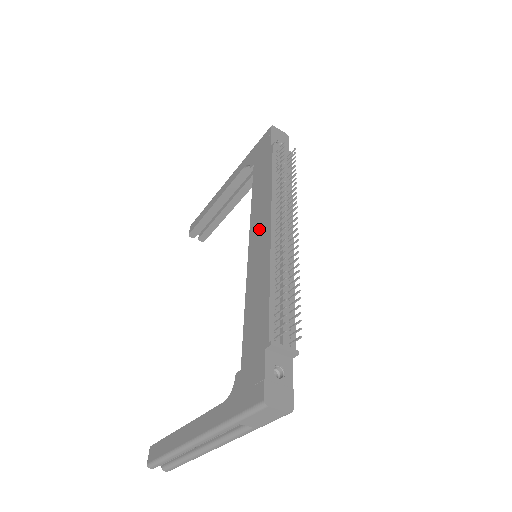
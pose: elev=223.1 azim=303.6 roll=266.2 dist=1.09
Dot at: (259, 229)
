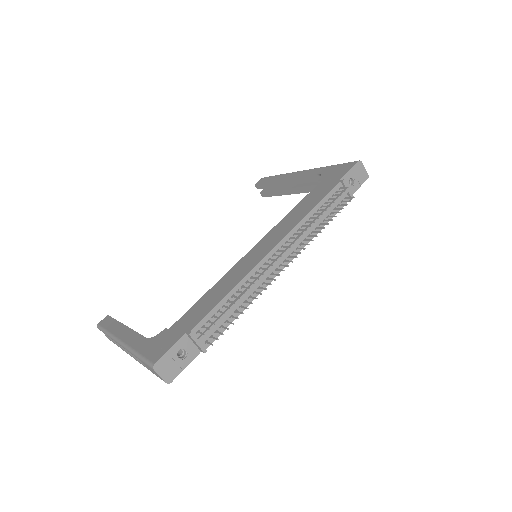
Dot at: (268, 241)
